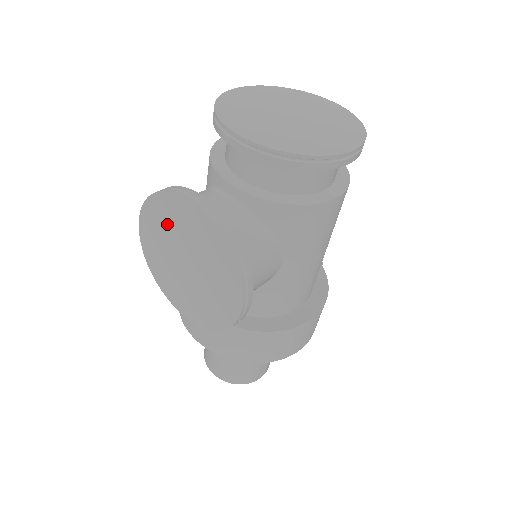
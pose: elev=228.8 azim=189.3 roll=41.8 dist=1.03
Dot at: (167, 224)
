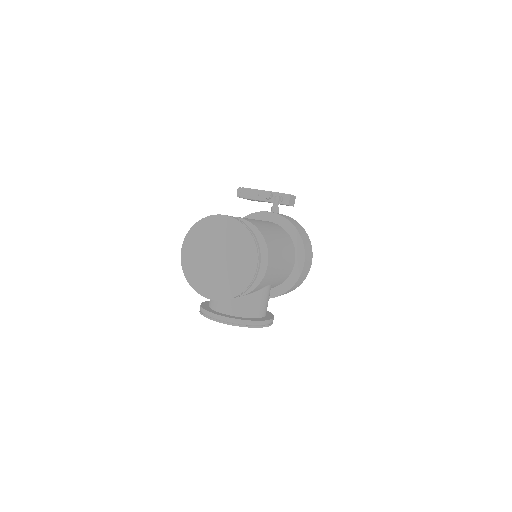
Dot at: occluded
